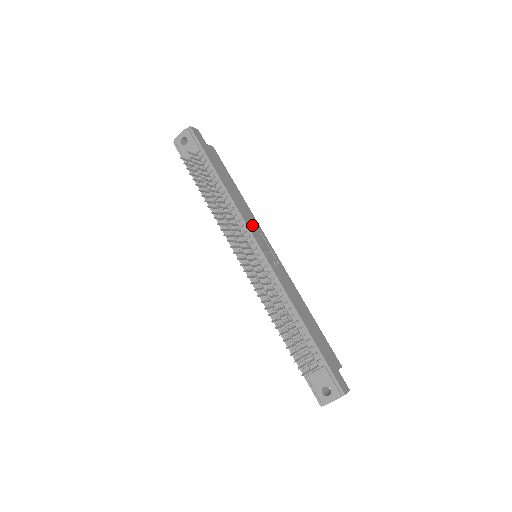
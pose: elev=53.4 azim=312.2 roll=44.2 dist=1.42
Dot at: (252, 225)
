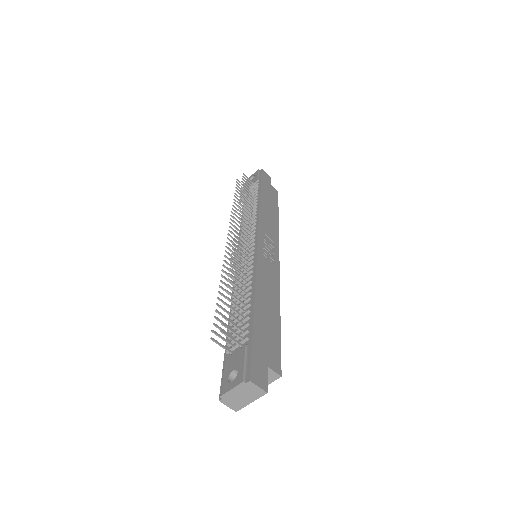
Dot at: (267, 230)
